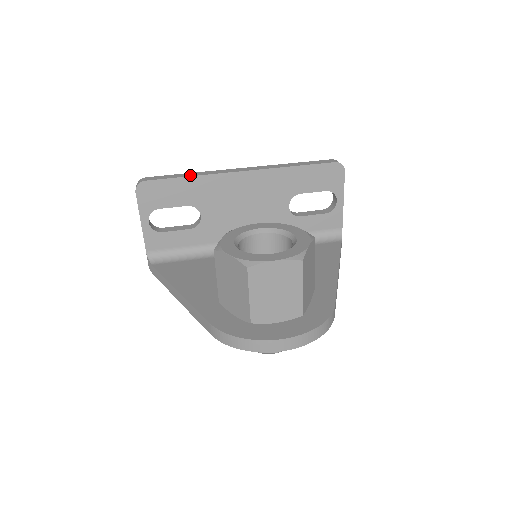
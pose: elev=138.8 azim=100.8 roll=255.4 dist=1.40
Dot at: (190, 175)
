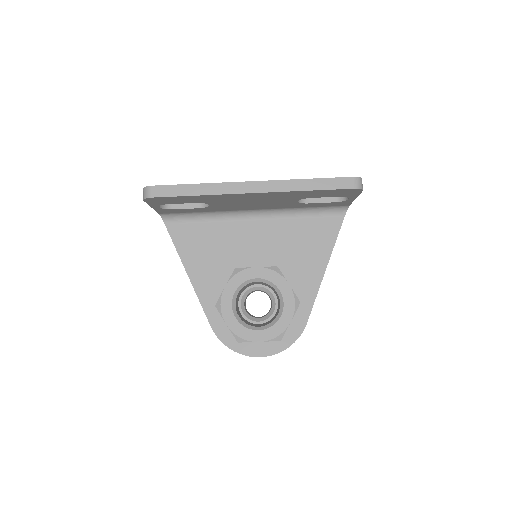
Dot at: (197, 193)
